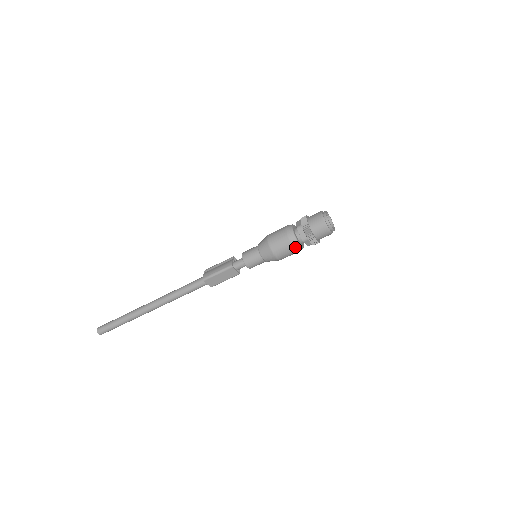
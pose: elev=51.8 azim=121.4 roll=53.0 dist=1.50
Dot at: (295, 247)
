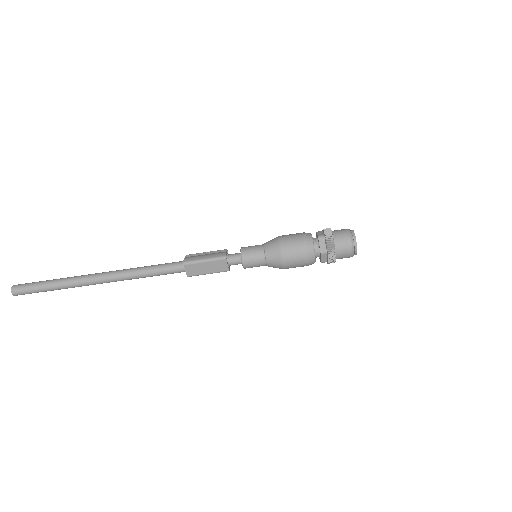
Dot at: (309, 257)
